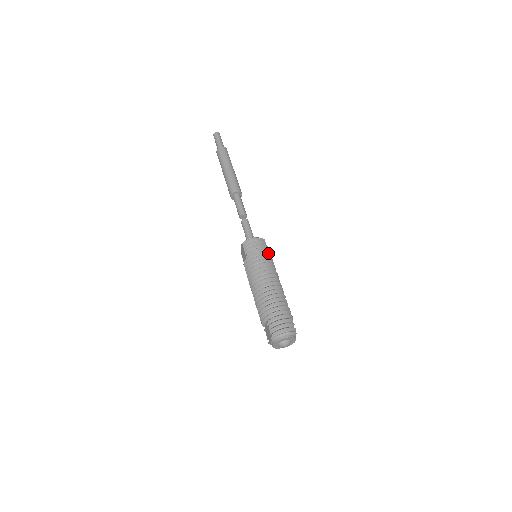
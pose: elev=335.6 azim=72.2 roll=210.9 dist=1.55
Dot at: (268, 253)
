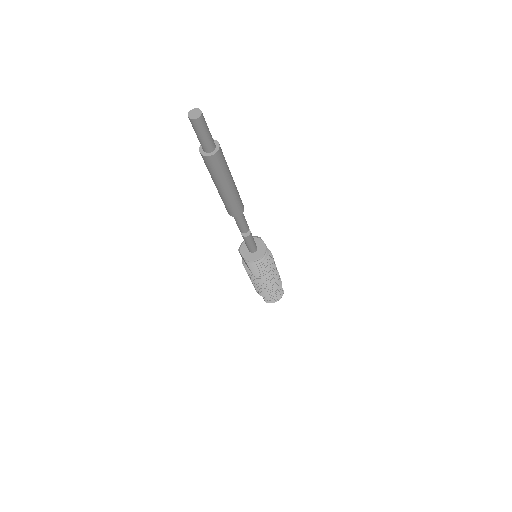
Dot at: (271, 261)
